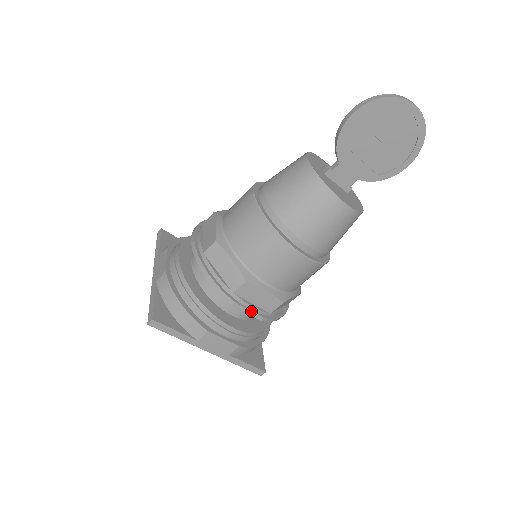
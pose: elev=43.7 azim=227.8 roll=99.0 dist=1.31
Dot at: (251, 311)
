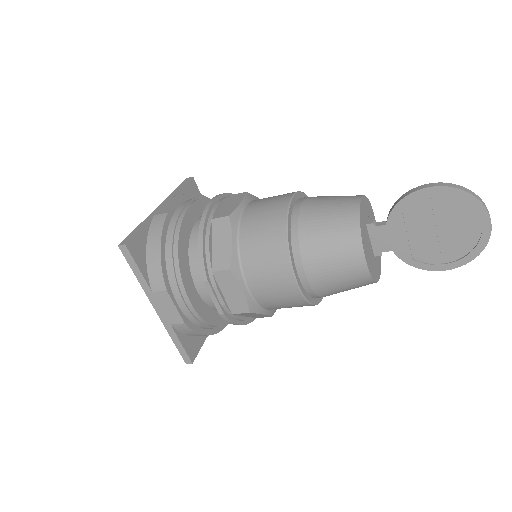
Dot at: (216, 299)
